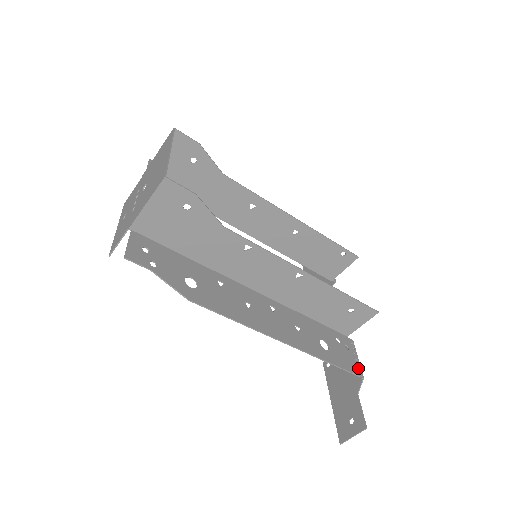
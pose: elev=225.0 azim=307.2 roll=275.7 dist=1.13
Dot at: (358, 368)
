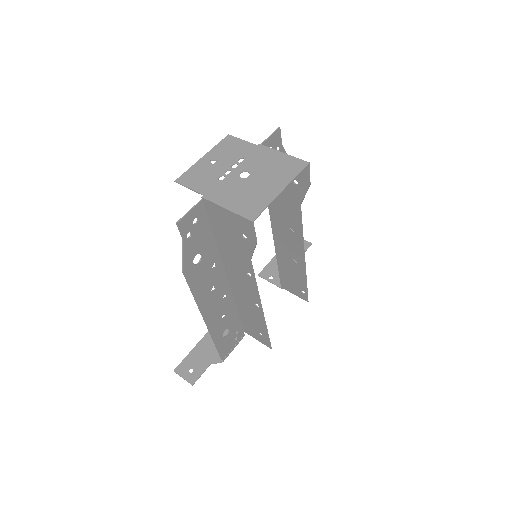
Dot at: (227, 355)
